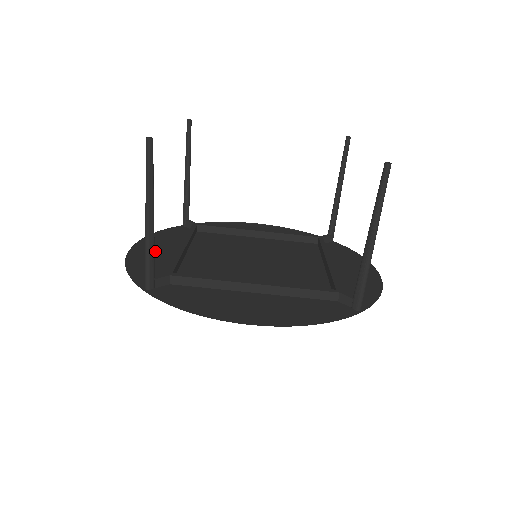
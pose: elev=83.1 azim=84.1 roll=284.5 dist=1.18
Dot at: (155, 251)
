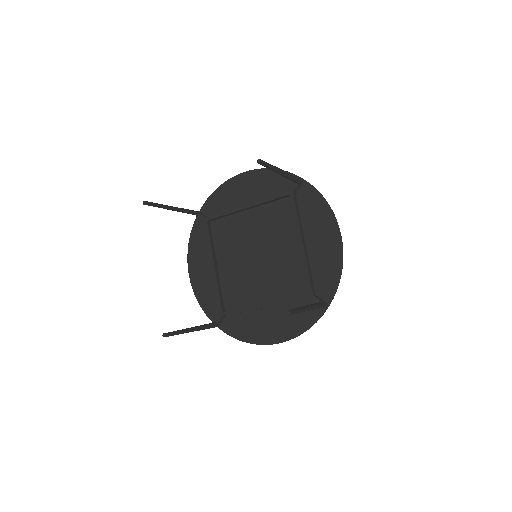
Dot at: (201, 271)
